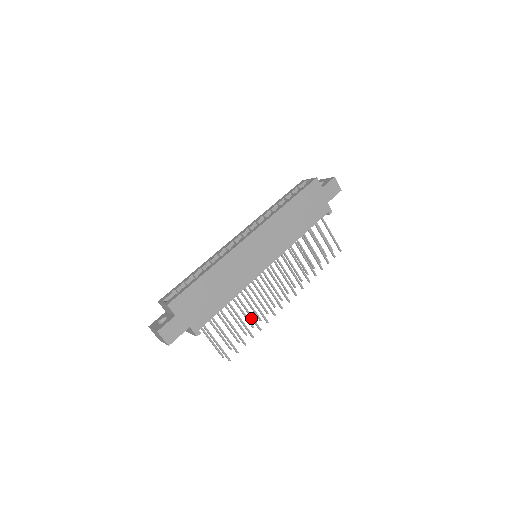
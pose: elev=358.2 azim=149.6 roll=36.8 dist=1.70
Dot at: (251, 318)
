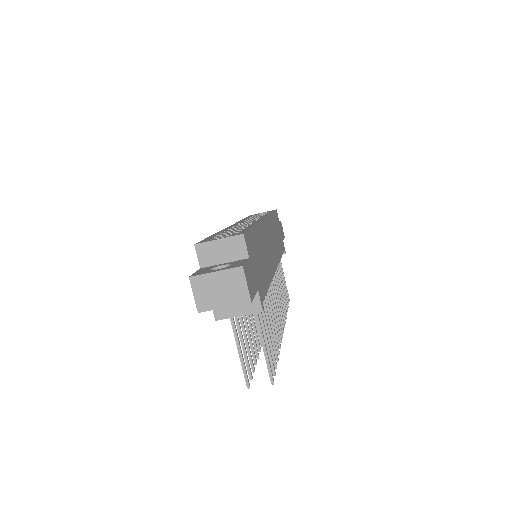
Dot at: (272, 330)
